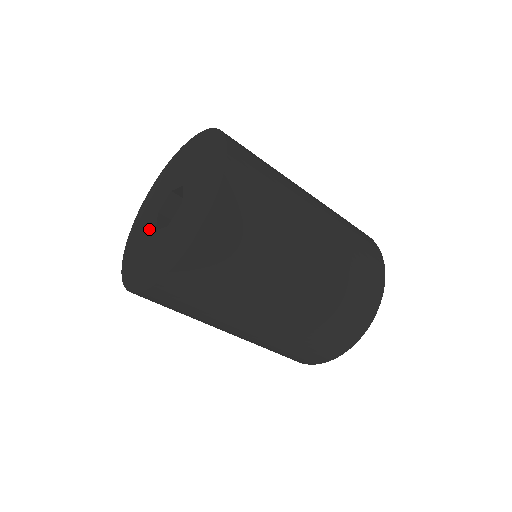
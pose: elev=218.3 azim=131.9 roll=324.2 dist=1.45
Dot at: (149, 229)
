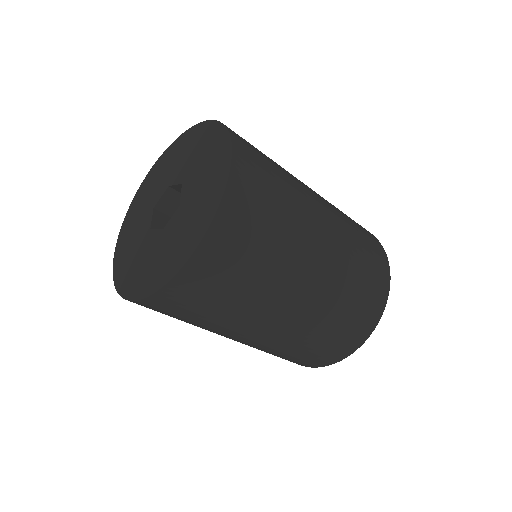
Dot at: (150, 243)
